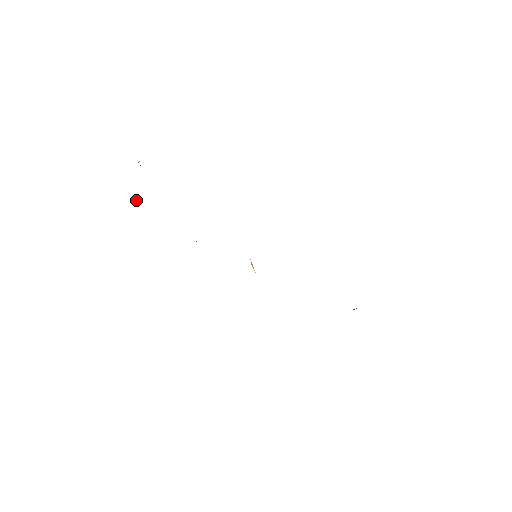
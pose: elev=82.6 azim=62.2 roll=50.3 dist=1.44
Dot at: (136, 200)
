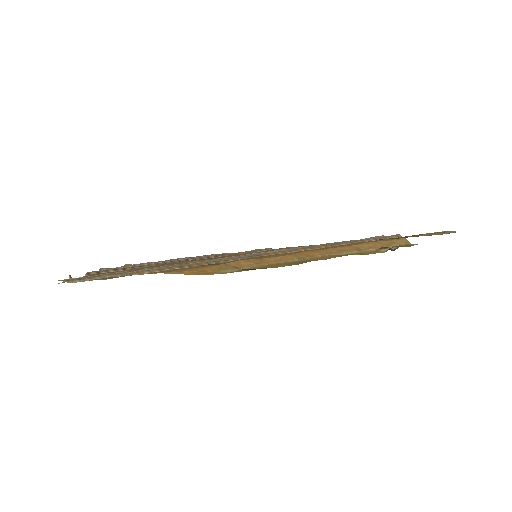
Dot at: (102, 268)
